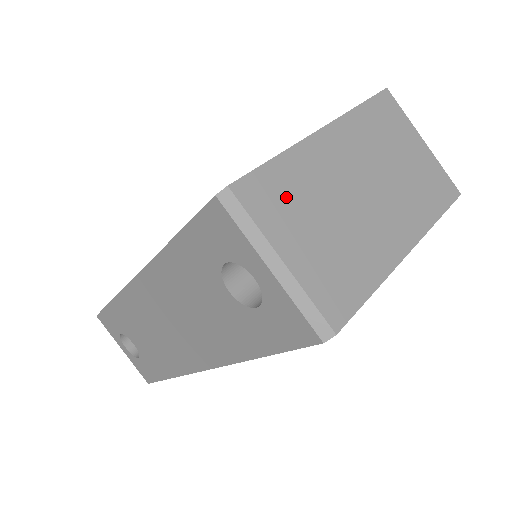
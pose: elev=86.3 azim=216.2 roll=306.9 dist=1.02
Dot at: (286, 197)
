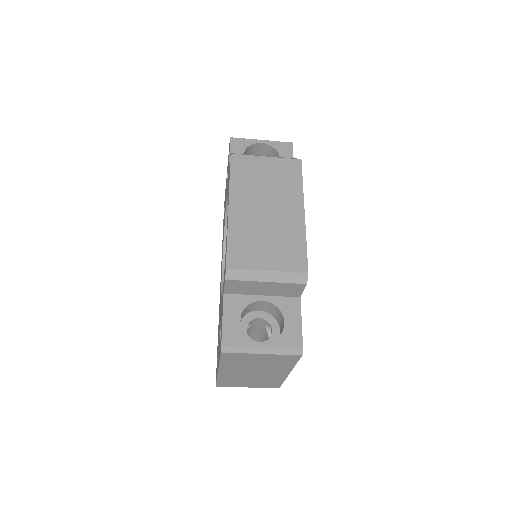
Dot at: (232, 382)
